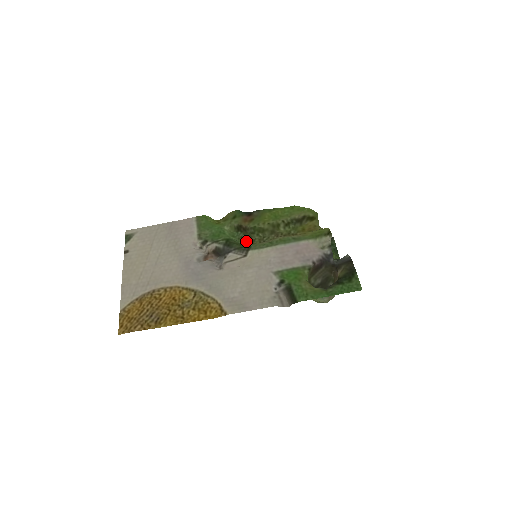
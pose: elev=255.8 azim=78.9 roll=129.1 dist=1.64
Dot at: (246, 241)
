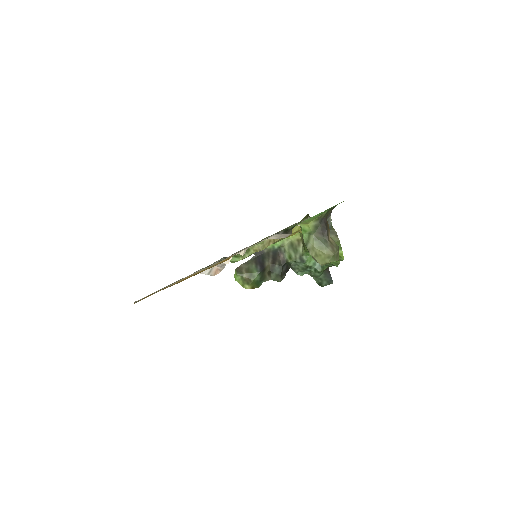
Dot at: occluded
